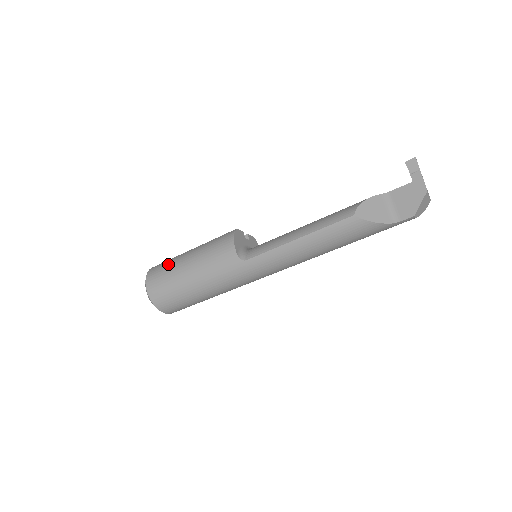
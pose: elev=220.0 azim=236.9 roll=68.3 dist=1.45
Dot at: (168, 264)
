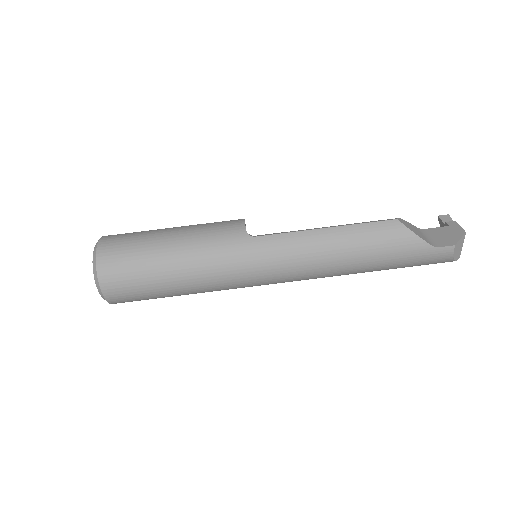
Dot at: (142, 231)
